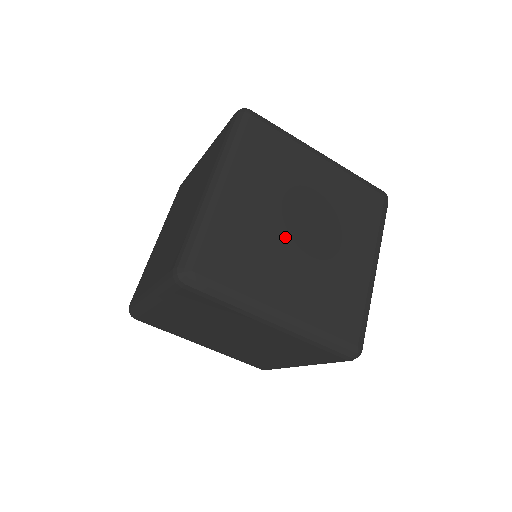
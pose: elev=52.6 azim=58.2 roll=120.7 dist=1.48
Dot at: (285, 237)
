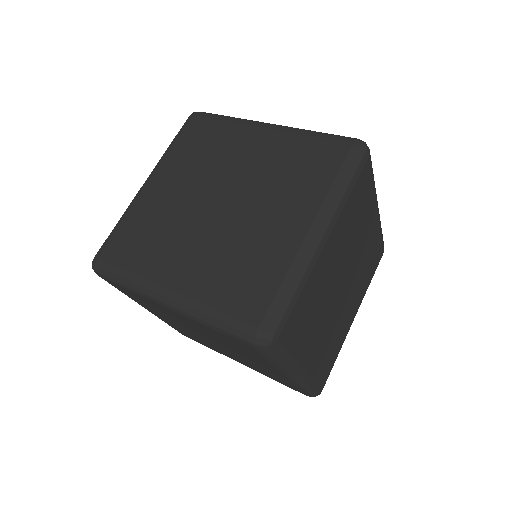
Dot at: (333, 296)
